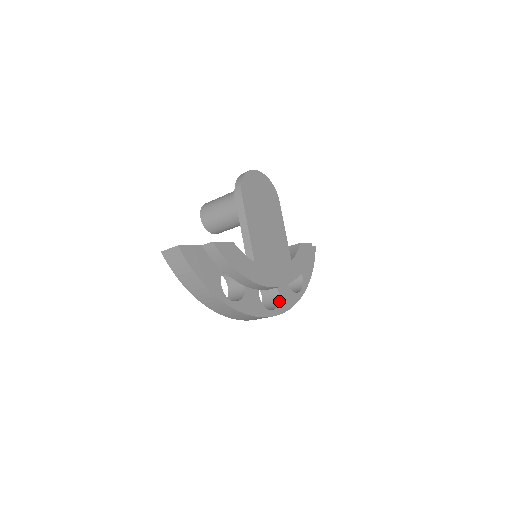
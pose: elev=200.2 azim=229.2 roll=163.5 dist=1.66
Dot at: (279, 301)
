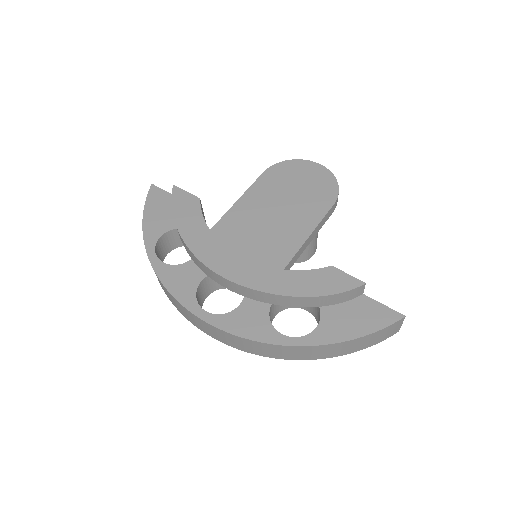
Dot at: (230, 313)
